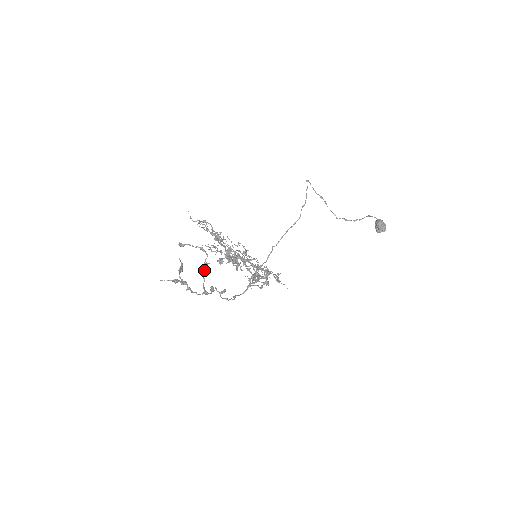
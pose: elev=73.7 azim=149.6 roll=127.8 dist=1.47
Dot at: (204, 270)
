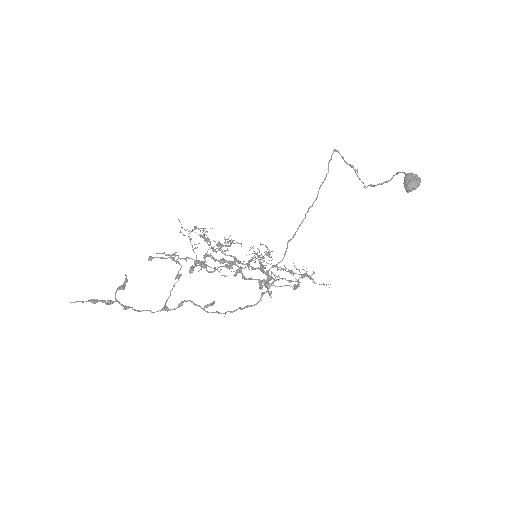
Dot at: occluded
